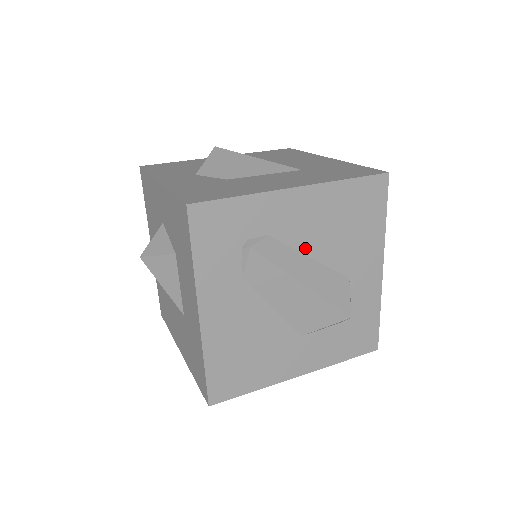
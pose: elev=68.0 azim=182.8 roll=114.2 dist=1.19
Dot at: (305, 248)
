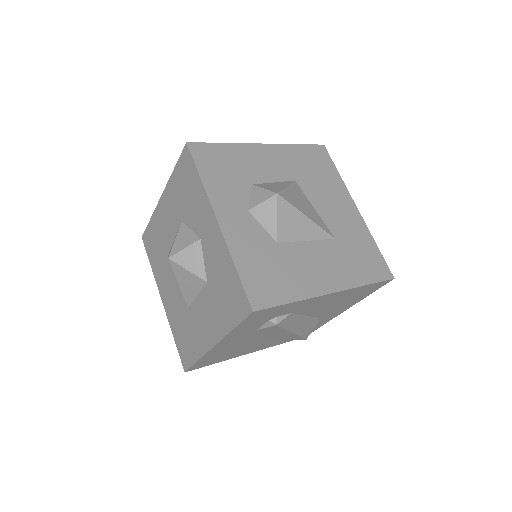
Dot at: (308, 313)
